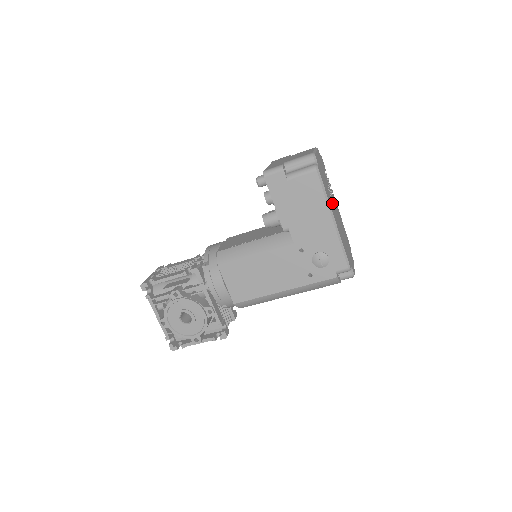
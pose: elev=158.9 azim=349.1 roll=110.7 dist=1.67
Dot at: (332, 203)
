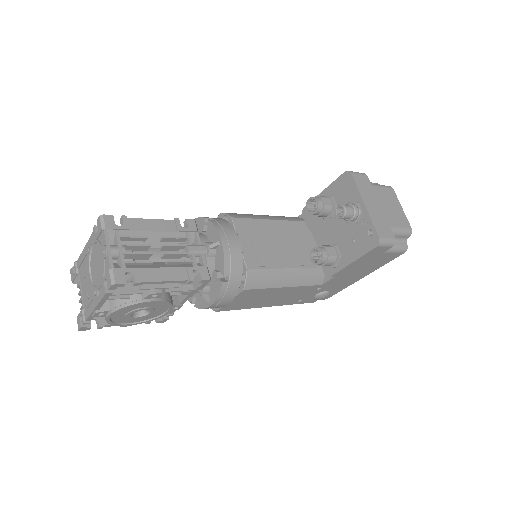
Dot at: occluded
